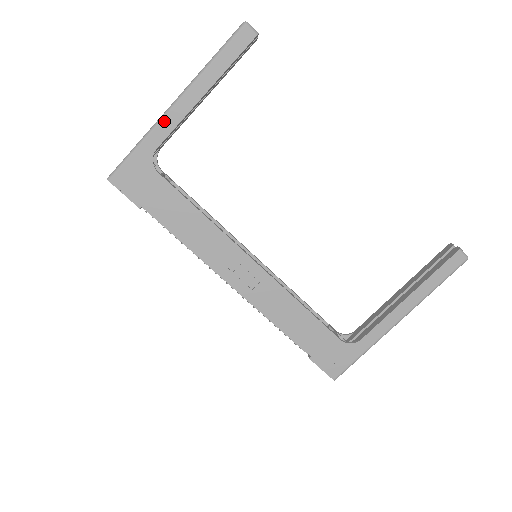
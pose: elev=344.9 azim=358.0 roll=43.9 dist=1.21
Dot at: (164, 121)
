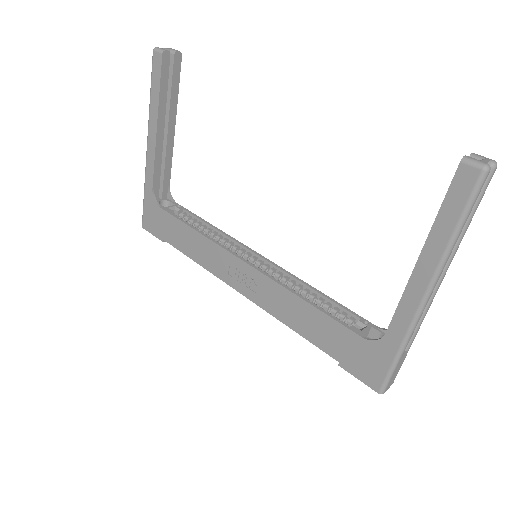
Dot at: (147, 164)
